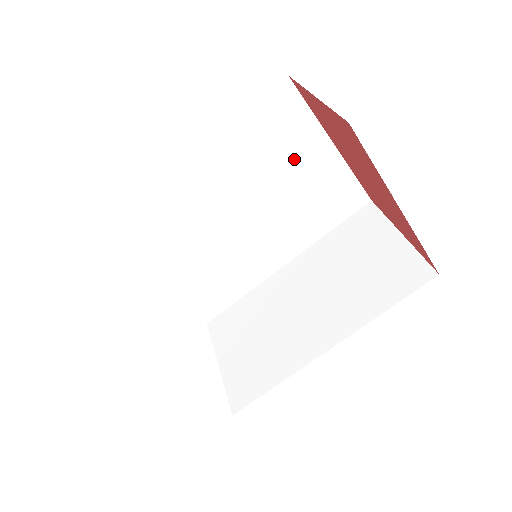
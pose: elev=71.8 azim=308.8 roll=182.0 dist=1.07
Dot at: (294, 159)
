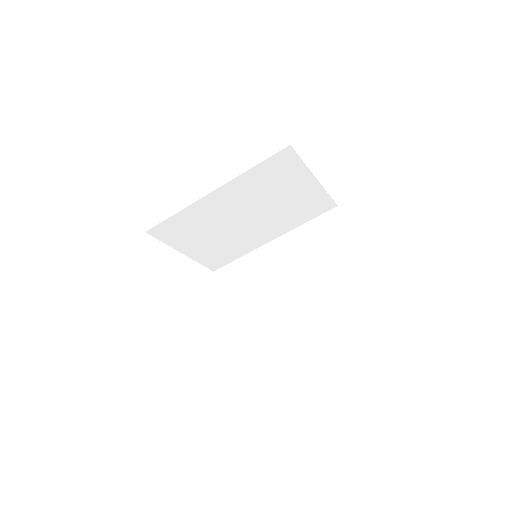
Dot at: (287, 187)
